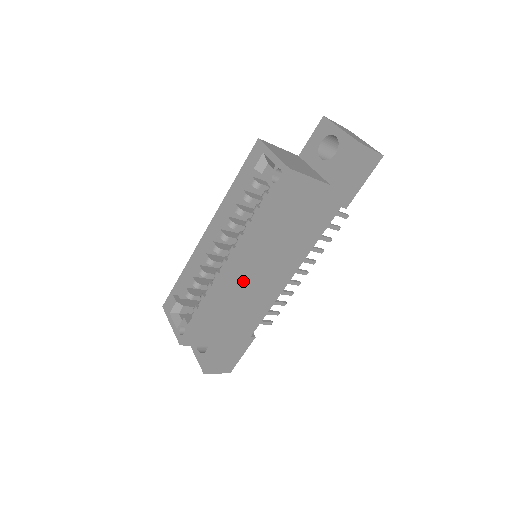
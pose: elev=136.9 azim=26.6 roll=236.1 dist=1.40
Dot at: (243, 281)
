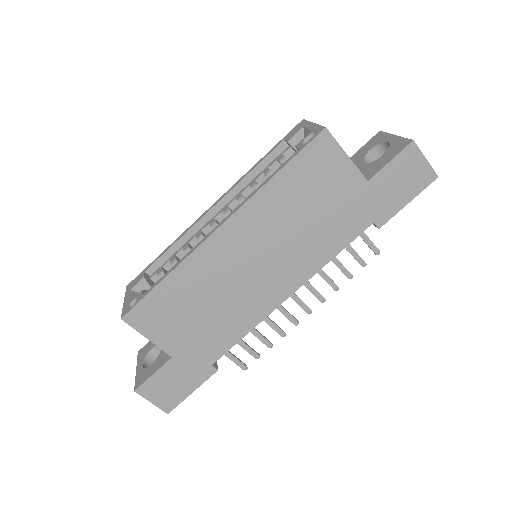
Dot at: (229, 263)
